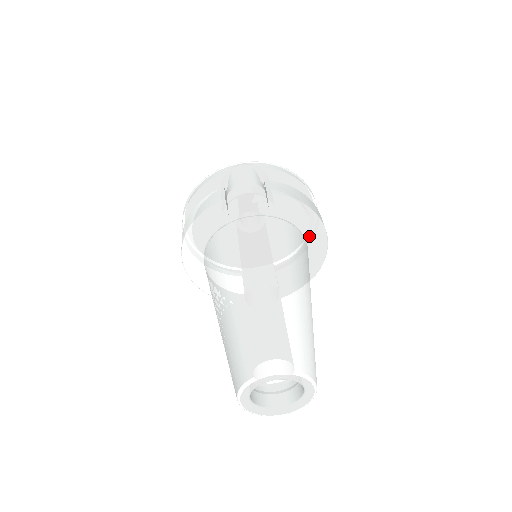
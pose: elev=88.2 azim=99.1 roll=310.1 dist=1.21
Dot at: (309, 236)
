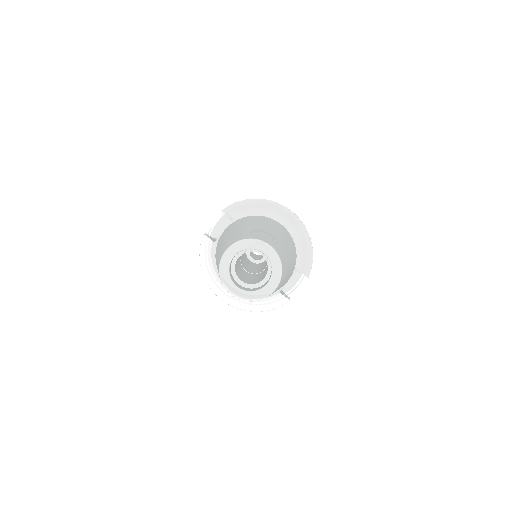
Dot at: (274, 216)
